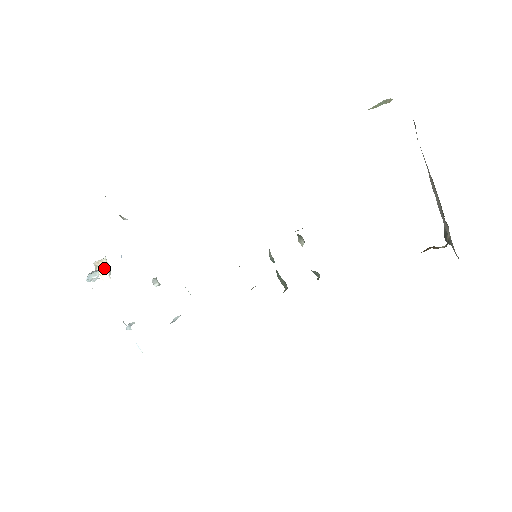
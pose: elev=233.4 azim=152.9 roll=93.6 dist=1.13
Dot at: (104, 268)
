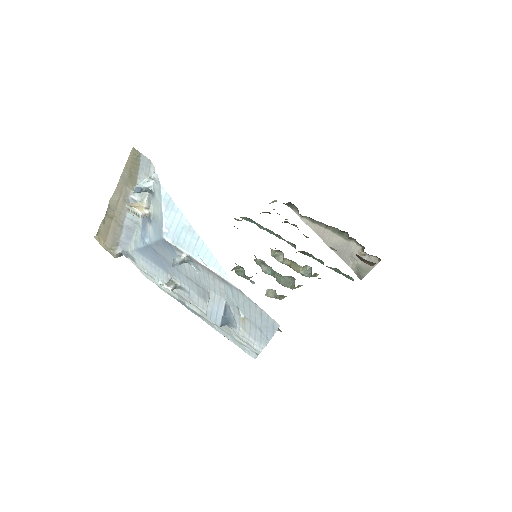
Dot at: (140, 206)
